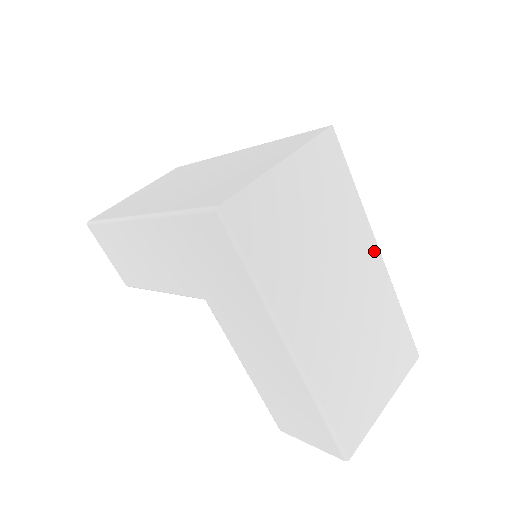
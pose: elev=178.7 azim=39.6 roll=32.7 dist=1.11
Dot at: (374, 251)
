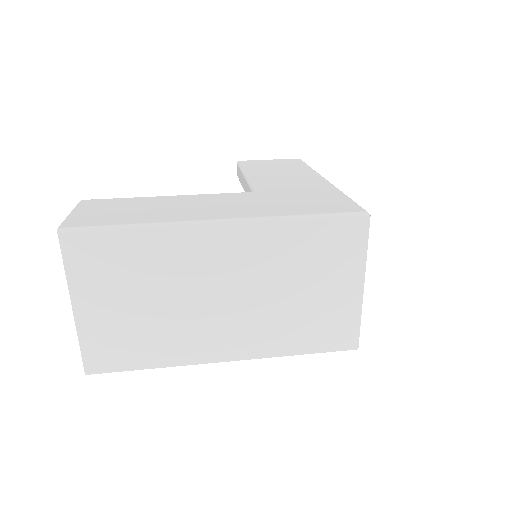
Dot at: occluded
